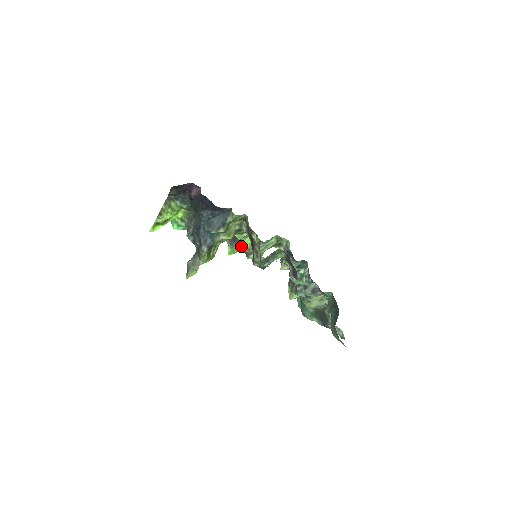
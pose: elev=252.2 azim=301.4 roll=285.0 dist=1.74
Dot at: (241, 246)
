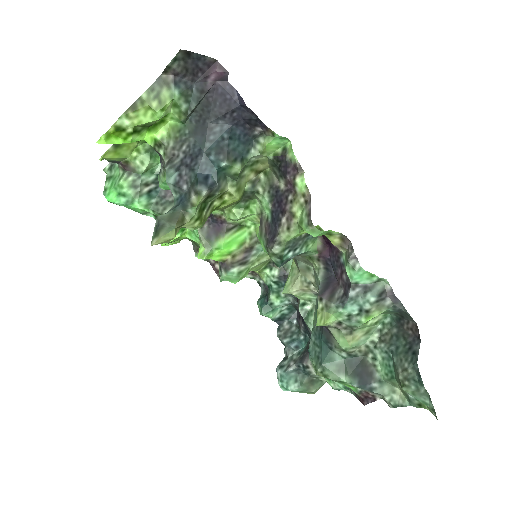
Dot at: (226, 243)
